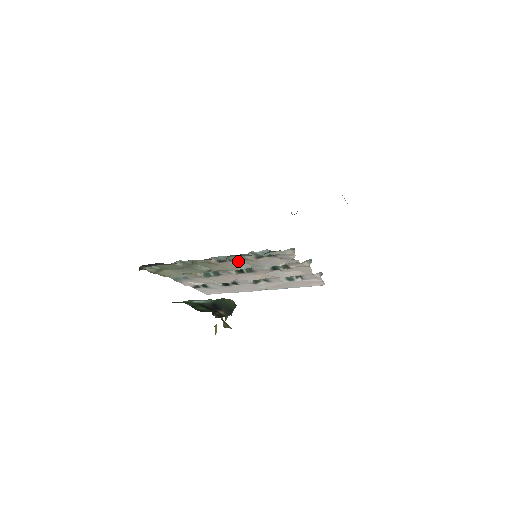
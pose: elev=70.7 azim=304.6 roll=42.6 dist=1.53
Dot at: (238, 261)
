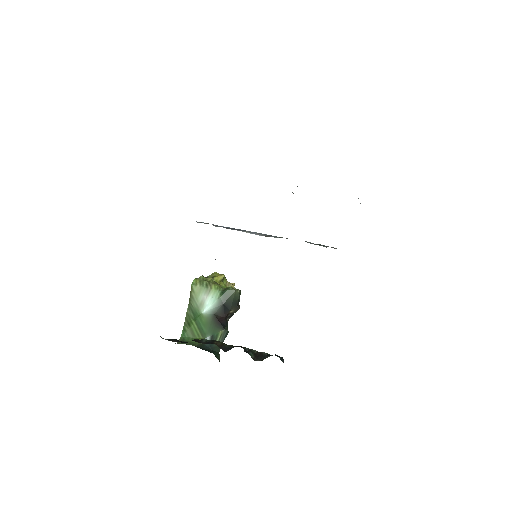
Dot at: occluded
